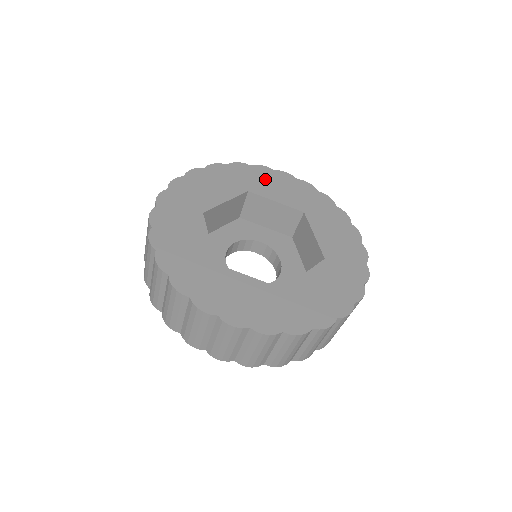
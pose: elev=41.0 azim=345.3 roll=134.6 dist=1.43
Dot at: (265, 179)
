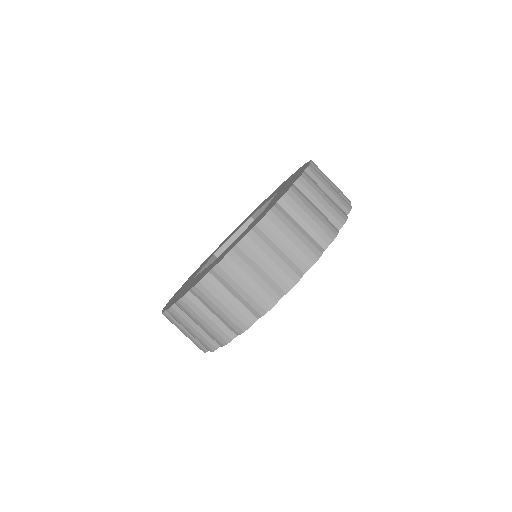
Dot at: occluded
